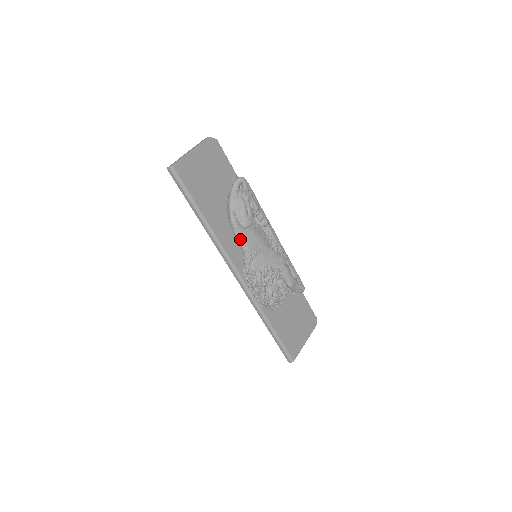
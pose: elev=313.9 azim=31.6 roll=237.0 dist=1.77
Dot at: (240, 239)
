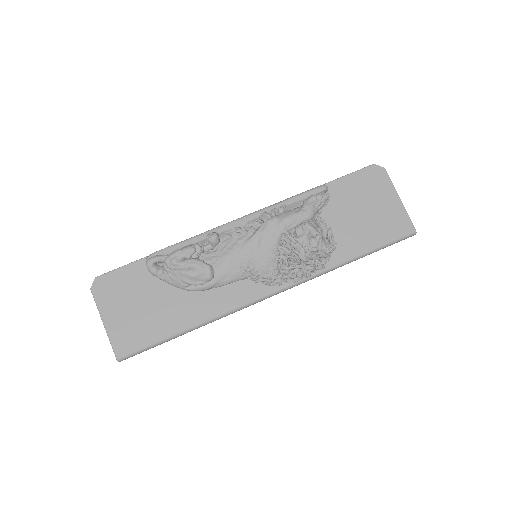
Dot at: (226, 283)
